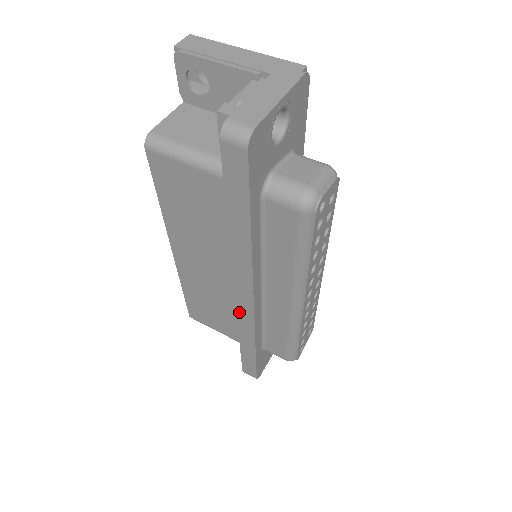
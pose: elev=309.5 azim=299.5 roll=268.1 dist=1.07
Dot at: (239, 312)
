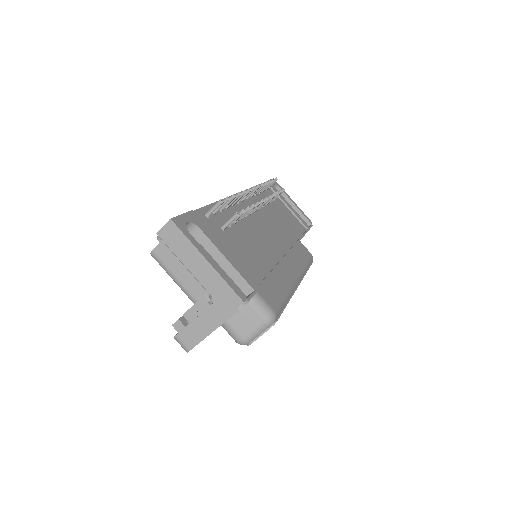
Dot at: occluded
